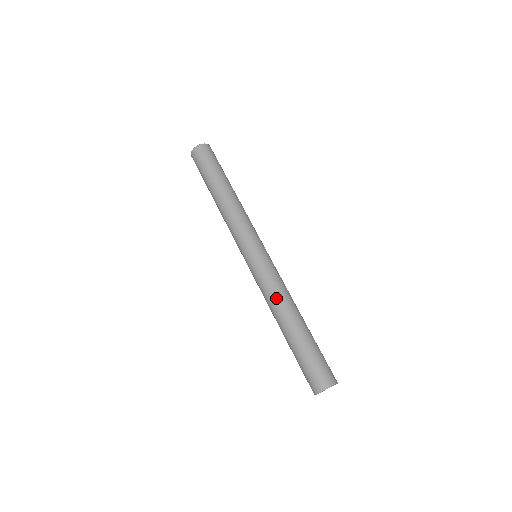
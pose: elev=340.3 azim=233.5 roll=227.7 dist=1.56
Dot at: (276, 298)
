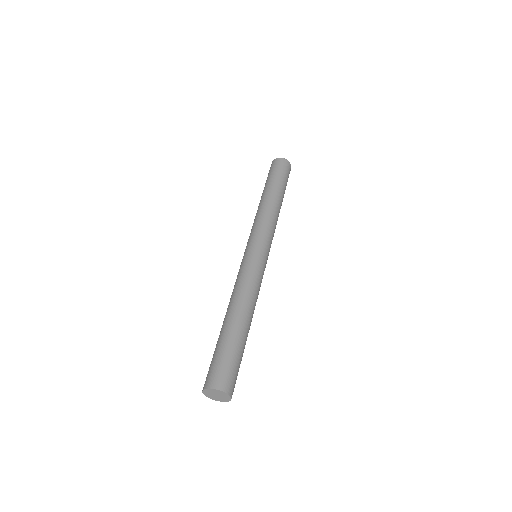
Dot at: (235, 291)
